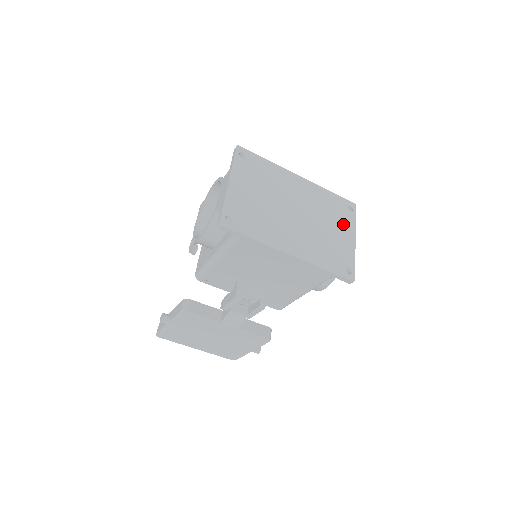
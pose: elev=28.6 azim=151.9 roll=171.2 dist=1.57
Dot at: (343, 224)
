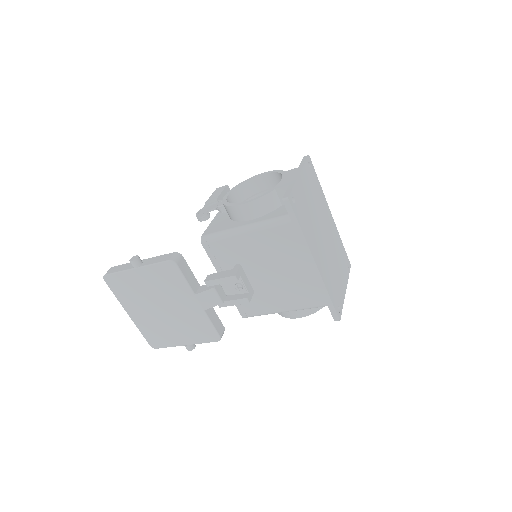
Dot at: (343, 272)
